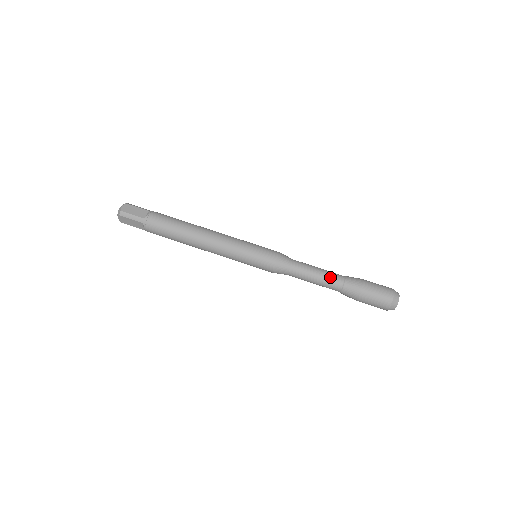
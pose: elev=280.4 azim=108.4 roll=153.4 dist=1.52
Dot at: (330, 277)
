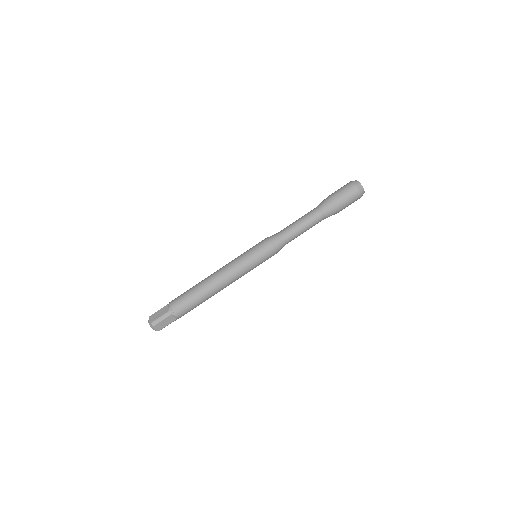
Dot at: (309, 216)
